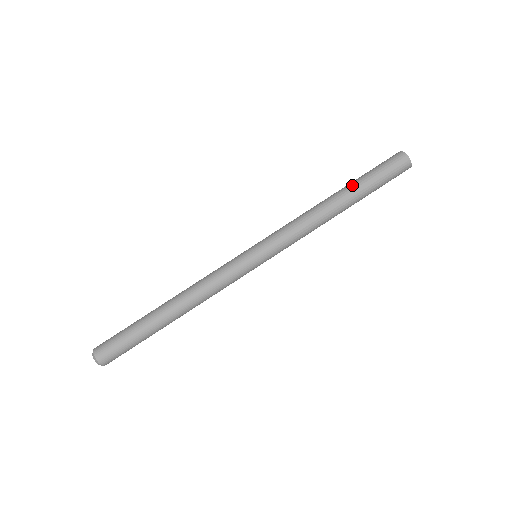
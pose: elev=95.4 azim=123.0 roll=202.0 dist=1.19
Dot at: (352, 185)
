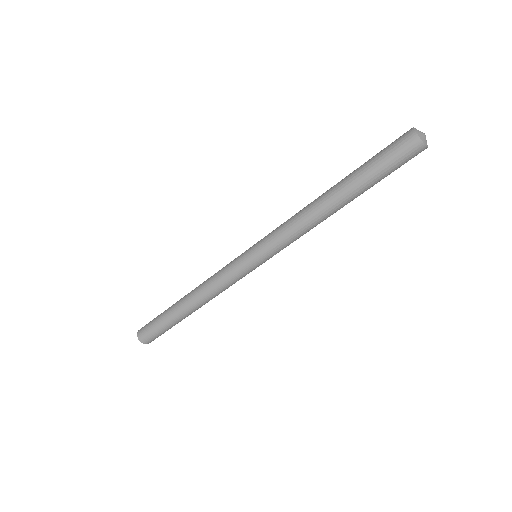
Dot at: (350, 182)
